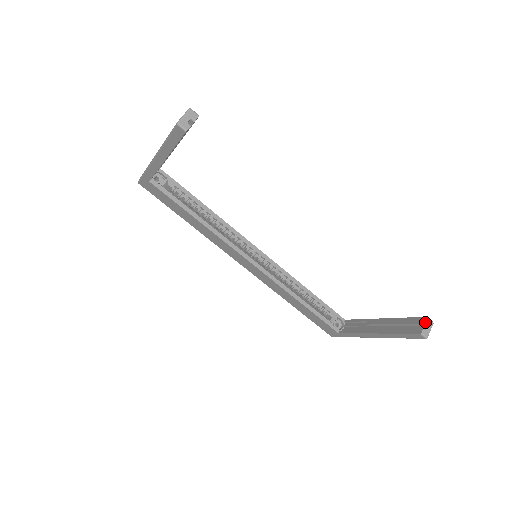
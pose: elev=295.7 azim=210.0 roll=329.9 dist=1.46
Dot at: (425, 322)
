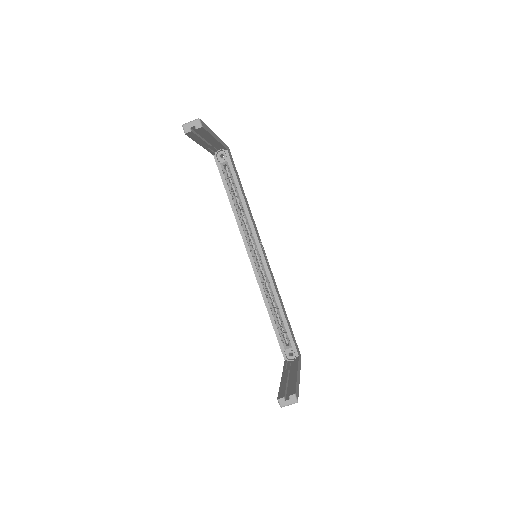
Dot at: (289, 395)
